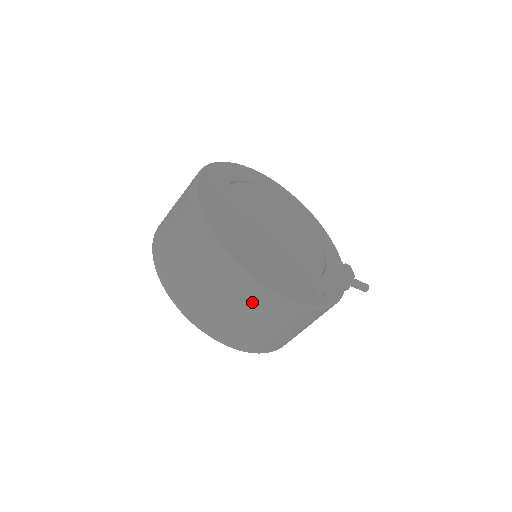
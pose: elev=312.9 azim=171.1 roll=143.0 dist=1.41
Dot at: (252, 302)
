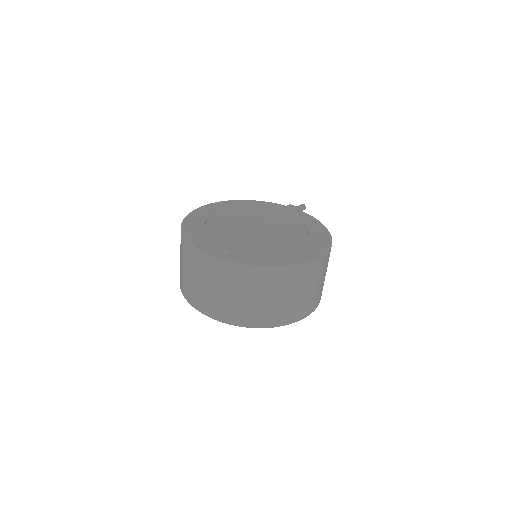
Dot at: (311, 276)
